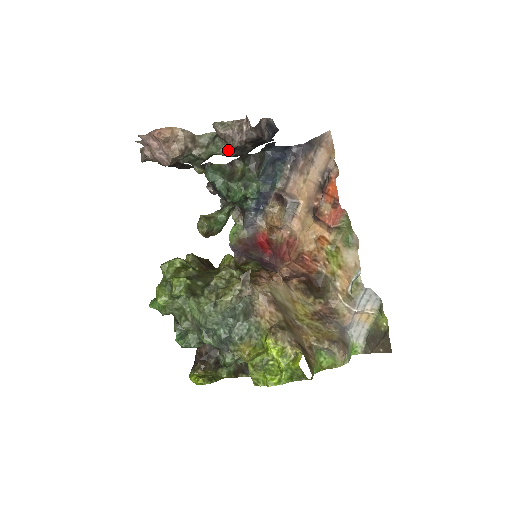
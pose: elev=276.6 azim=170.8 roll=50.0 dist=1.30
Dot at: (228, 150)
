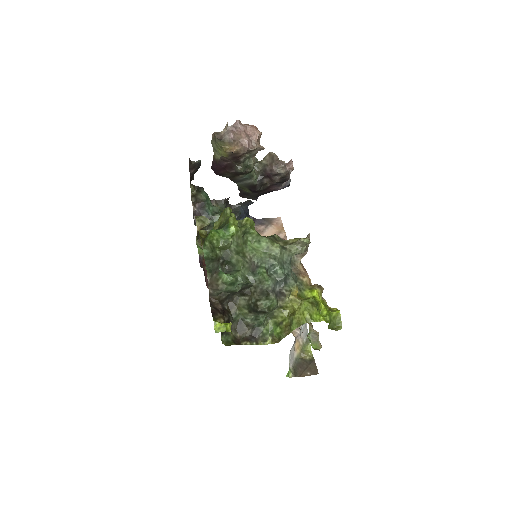
Dot at: (257, 178)
